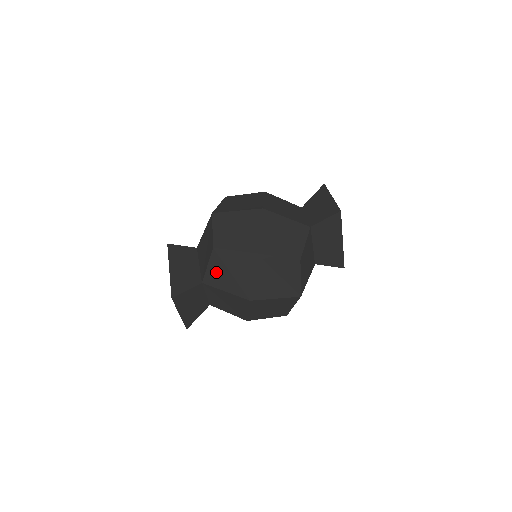
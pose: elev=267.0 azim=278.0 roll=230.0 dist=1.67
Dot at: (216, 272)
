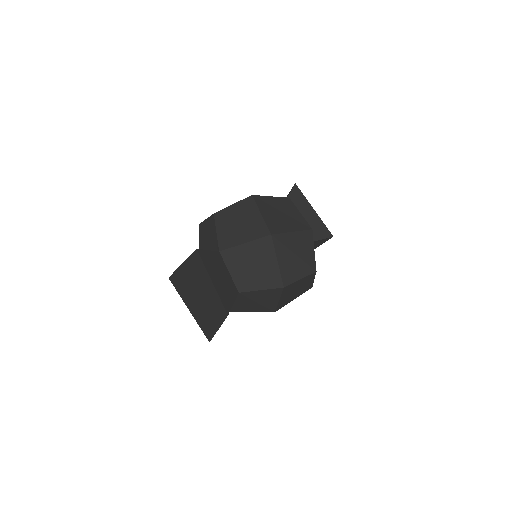
Dot at: (227, 232)
